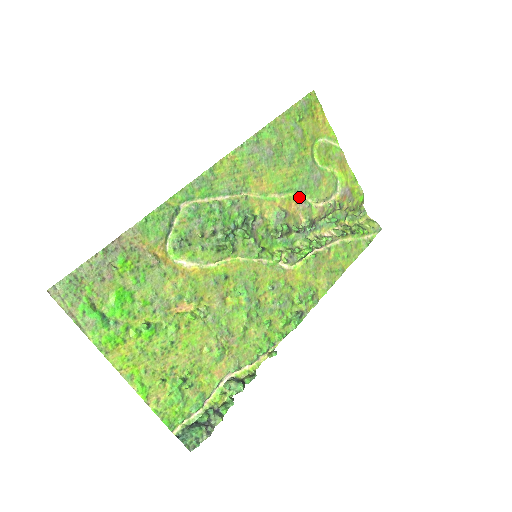
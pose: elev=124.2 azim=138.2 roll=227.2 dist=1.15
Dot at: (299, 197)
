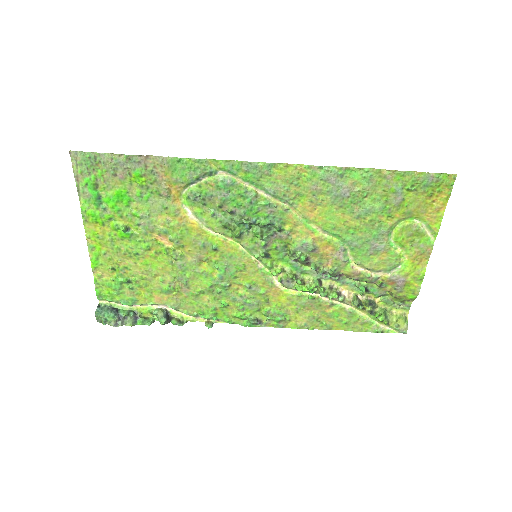
Dot at: (342, 247)
